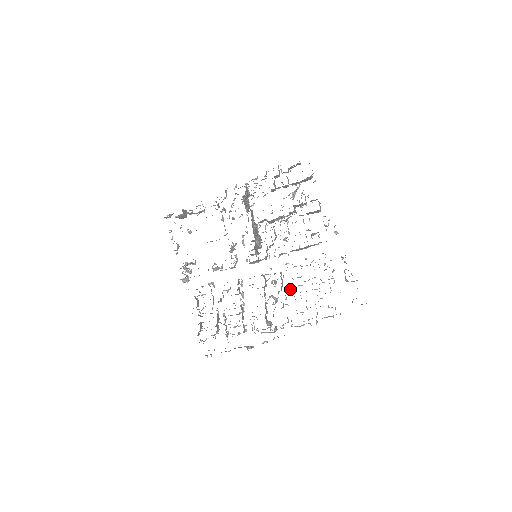
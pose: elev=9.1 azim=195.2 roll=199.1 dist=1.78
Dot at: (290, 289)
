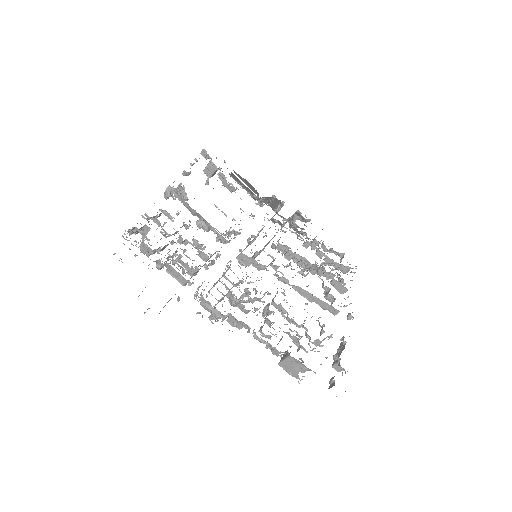
Dot at: (267, 308)
